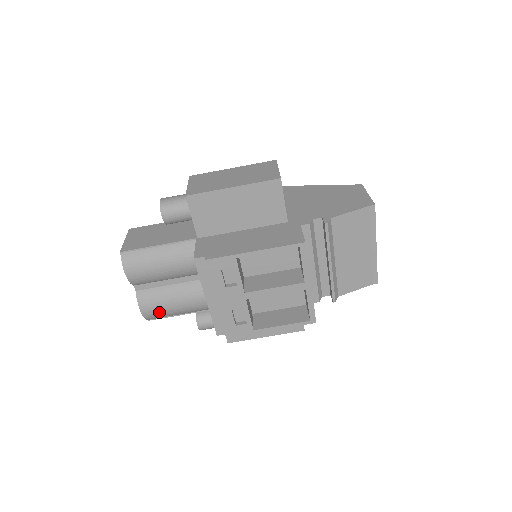
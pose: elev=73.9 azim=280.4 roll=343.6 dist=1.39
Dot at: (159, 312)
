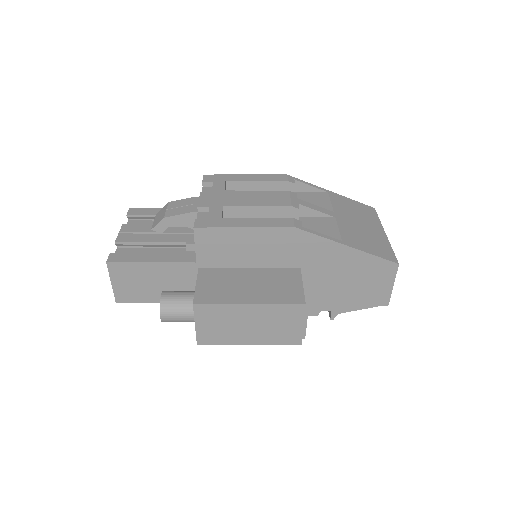
Dot at: occluded
